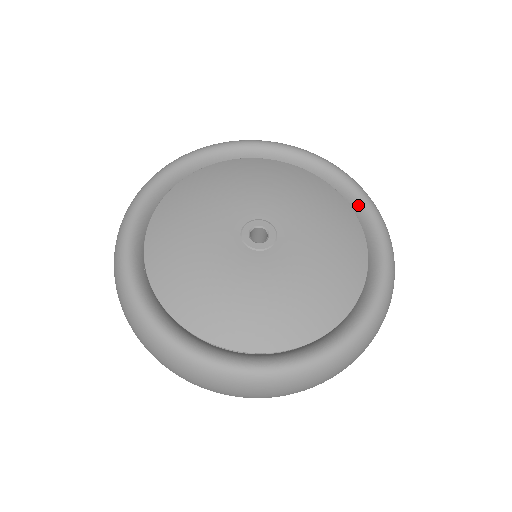
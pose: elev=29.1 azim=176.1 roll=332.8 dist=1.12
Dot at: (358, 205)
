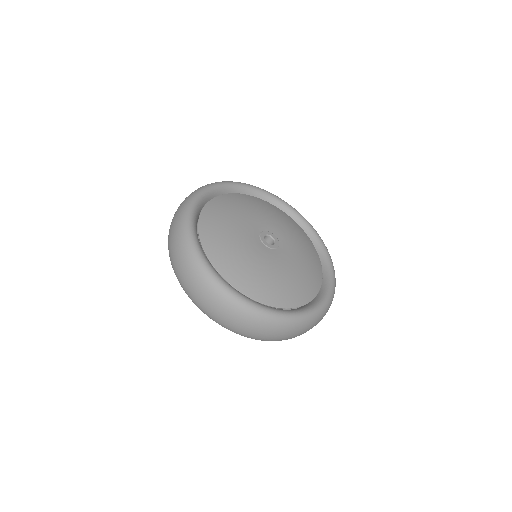
Dot at: (322, 252)
